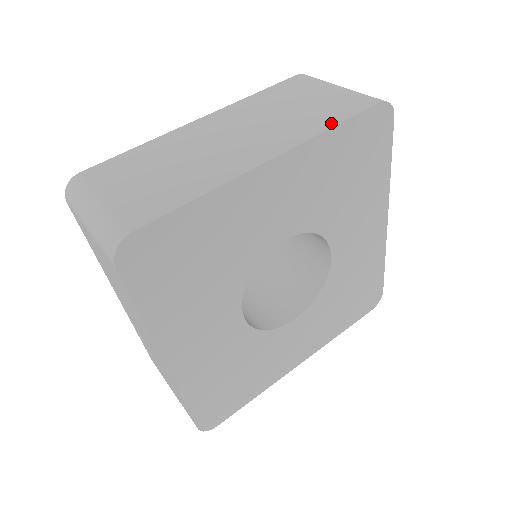
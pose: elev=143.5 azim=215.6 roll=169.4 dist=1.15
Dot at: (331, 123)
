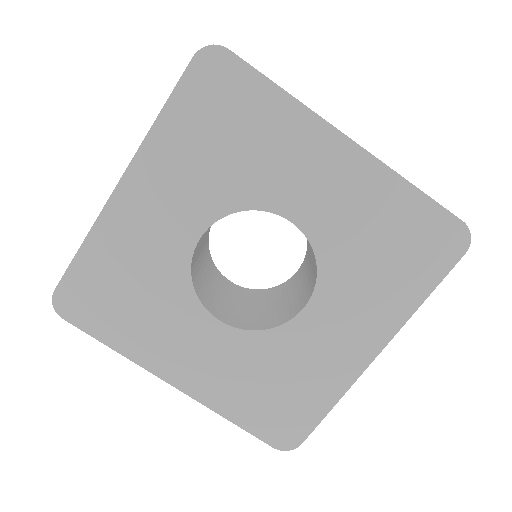
Dot at: (161, 113)
